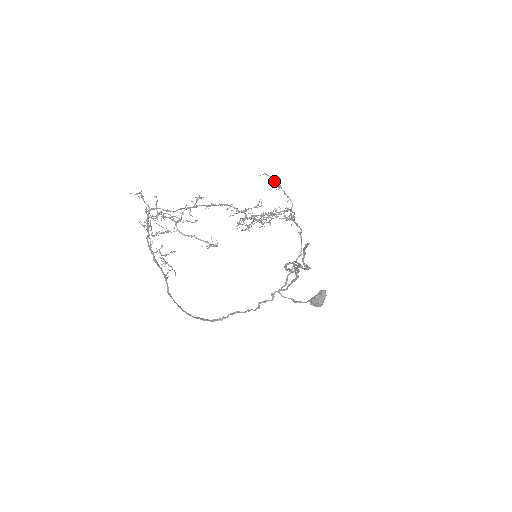
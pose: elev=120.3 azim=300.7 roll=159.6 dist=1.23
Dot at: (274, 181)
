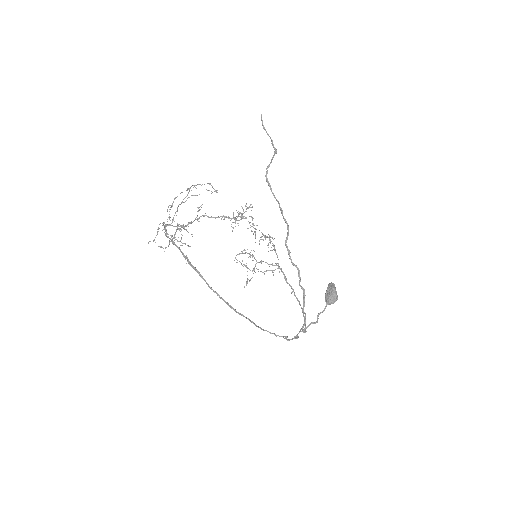
Dot at: occluded
